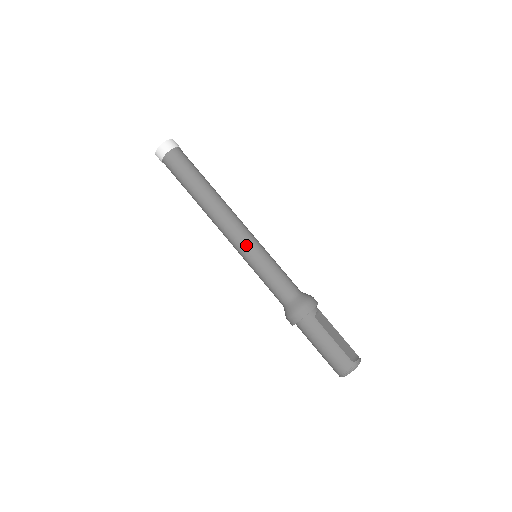
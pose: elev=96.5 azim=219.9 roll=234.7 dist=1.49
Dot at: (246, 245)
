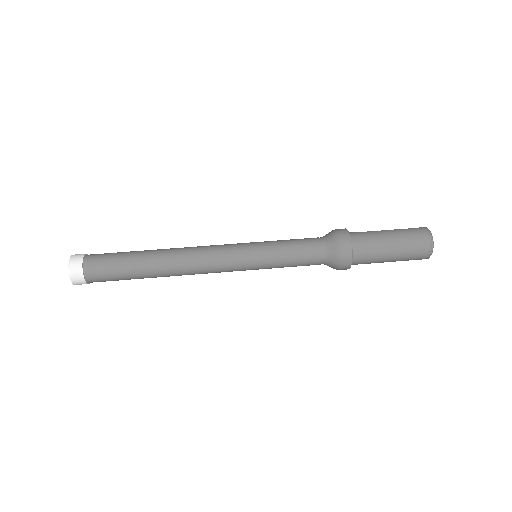
Dot at: (239, 247)
